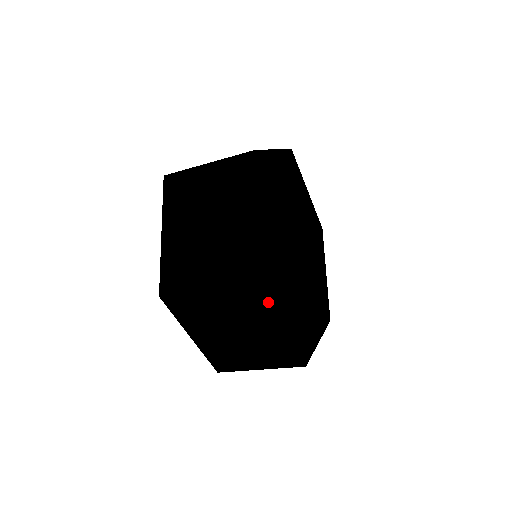
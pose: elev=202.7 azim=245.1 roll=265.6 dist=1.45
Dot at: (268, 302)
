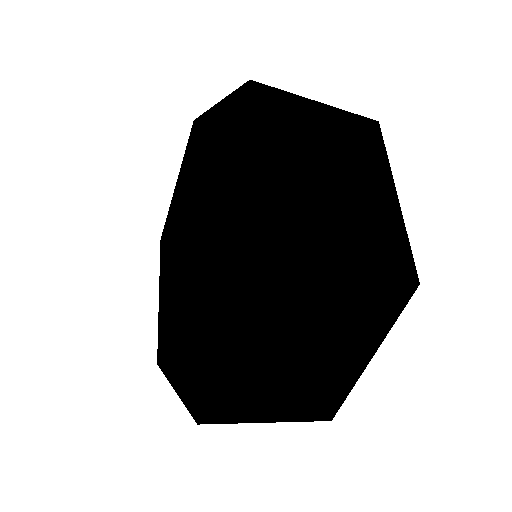
Dot at: occluded
